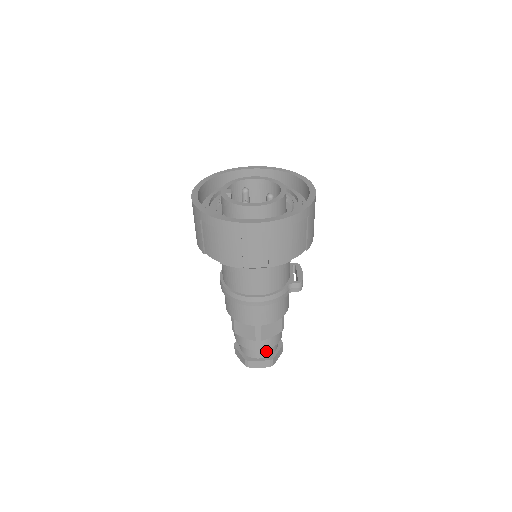
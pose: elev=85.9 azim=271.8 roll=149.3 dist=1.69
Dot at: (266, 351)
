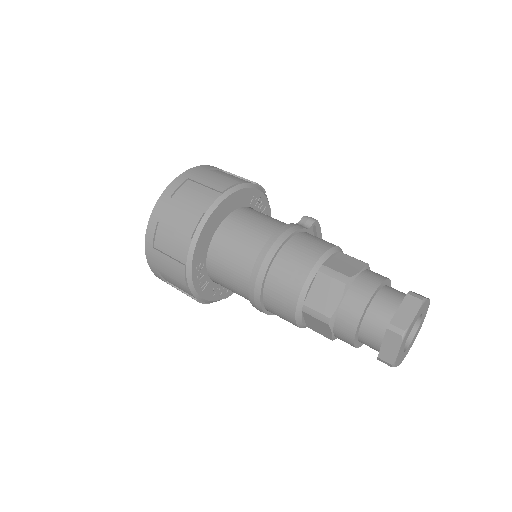
Dot at: (390, 296)
